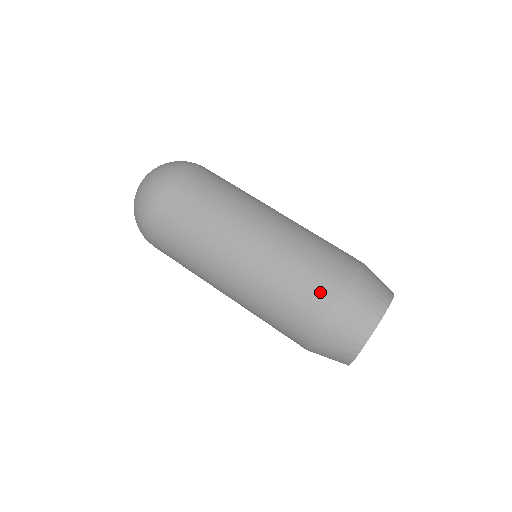
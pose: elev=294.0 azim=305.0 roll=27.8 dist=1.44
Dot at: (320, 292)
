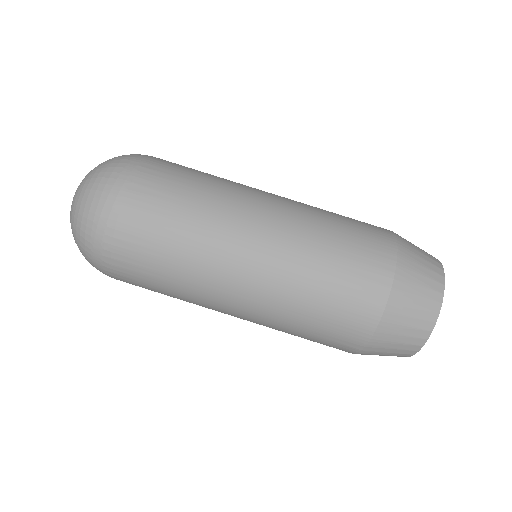
Dot at: (338, 346)
